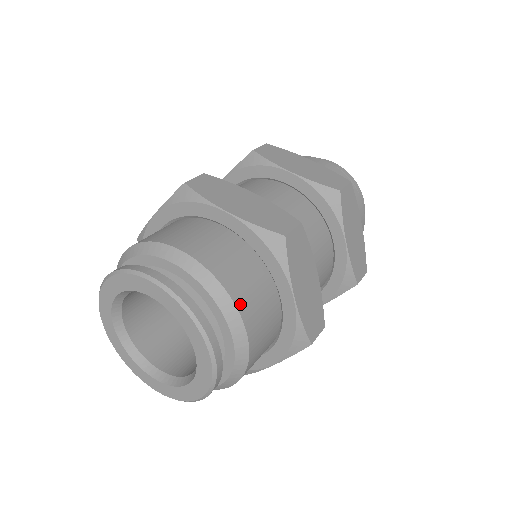
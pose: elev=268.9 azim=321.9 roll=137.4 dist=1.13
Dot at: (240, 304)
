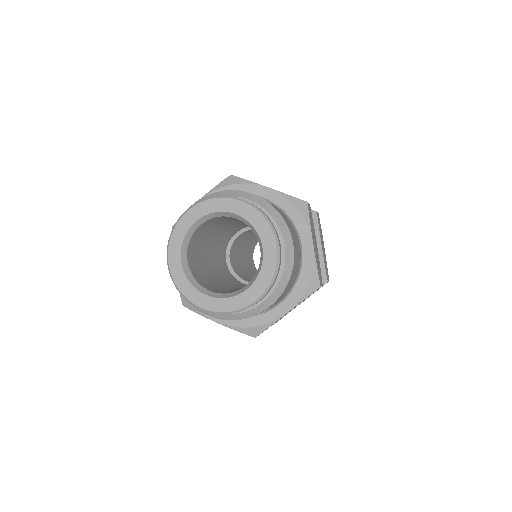
Dot at: (282, 294)
